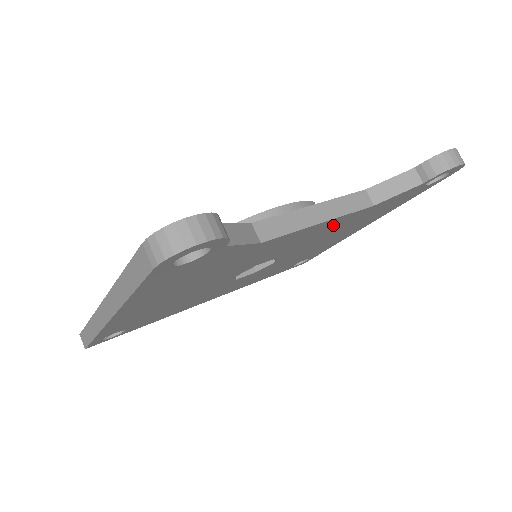
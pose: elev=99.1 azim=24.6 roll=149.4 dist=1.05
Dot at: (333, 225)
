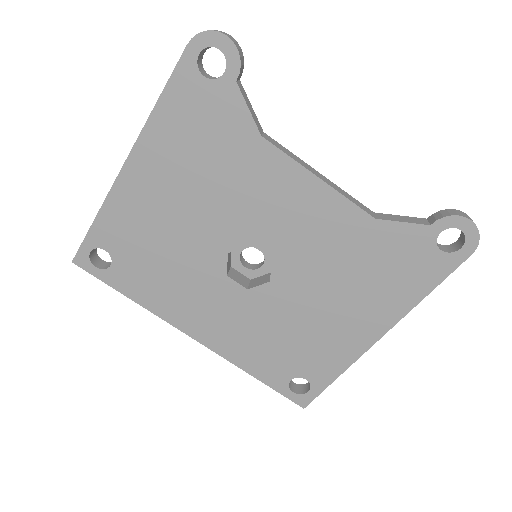
Dot at: (332, 222)
